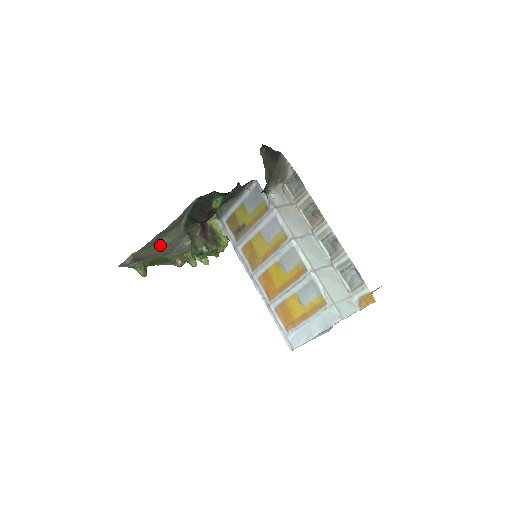
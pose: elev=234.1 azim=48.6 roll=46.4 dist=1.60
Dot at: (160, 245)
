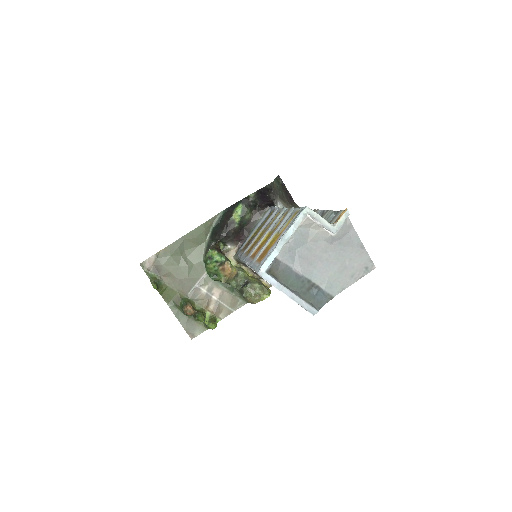
Dot at: (181, 263)
